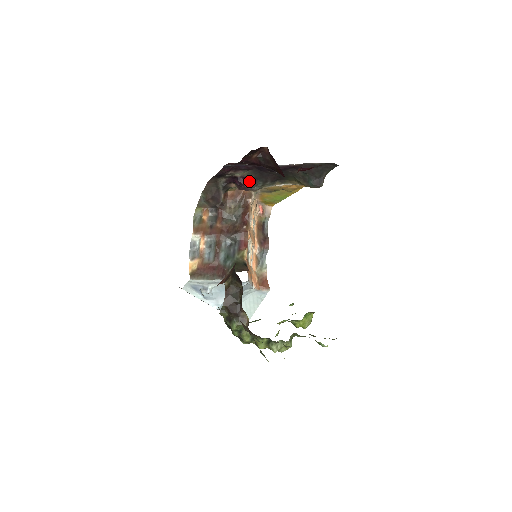
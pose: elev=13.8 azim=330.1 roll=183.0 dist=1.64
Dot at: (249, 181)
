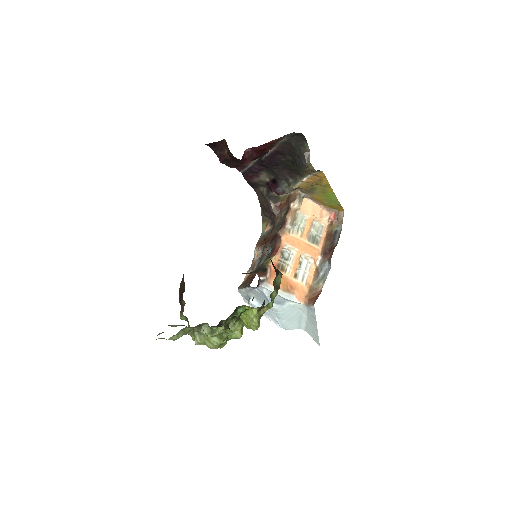
Dot at: (274, 183)
